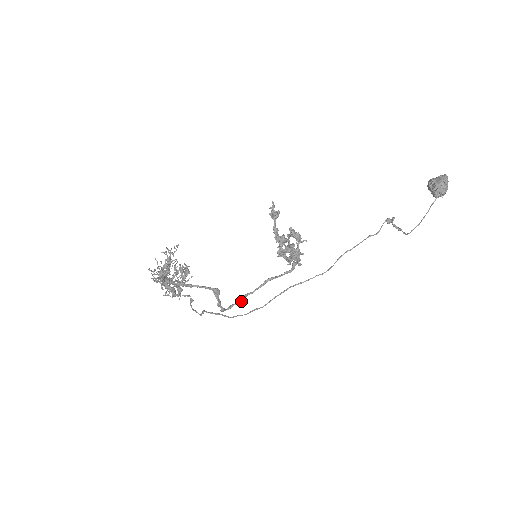
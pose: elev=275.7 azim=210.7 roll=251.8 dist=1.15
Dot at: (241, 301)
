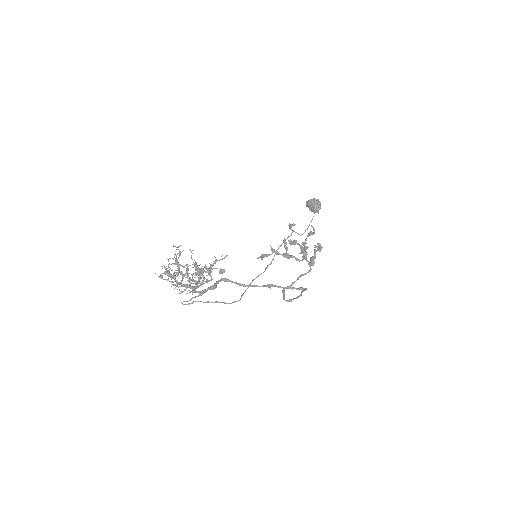
Dot at: (284, 292)
